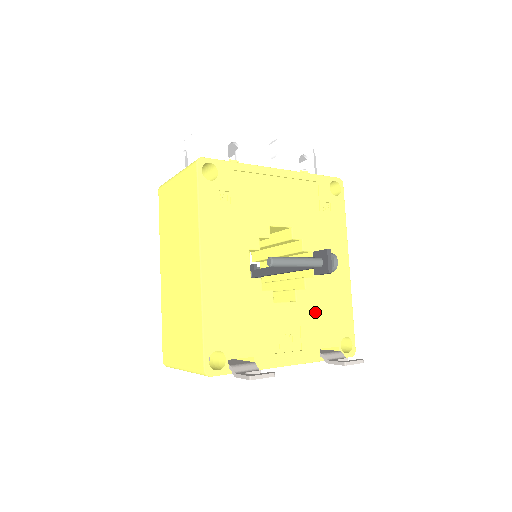
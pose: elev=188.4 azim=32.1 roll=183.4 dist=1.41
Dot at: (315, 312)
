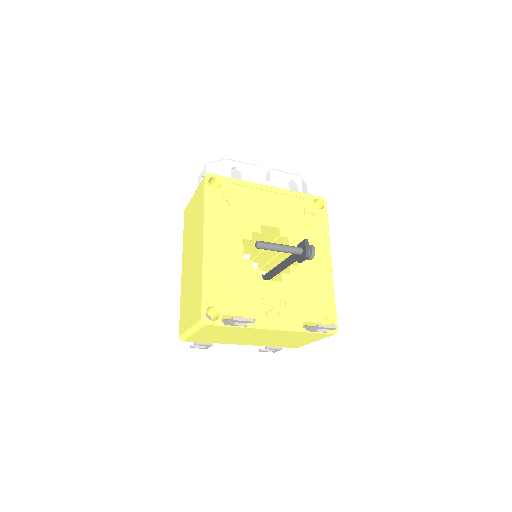
Dot at: (299, 292)
